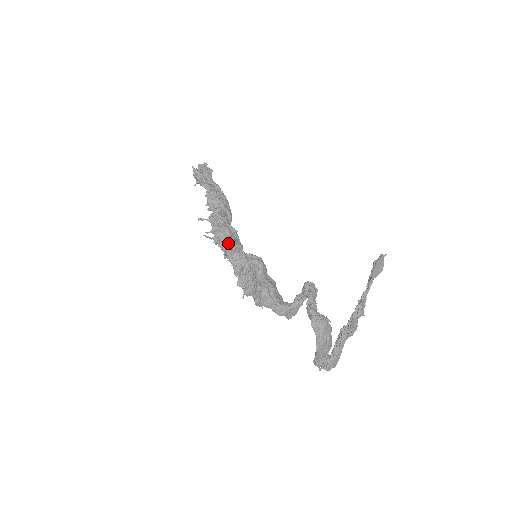
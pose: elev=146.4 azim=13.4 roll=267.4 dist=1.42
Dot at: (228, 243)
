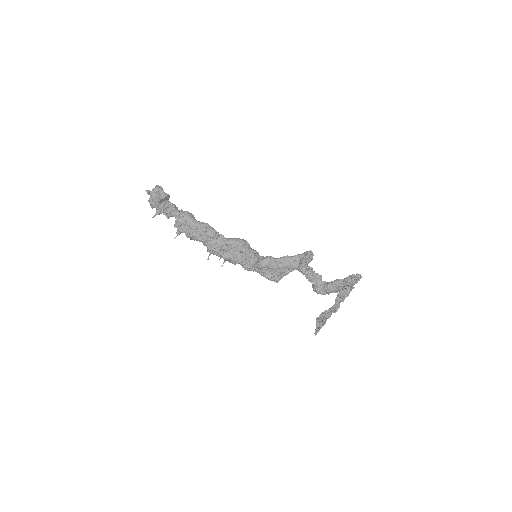
Dot at: occluded
